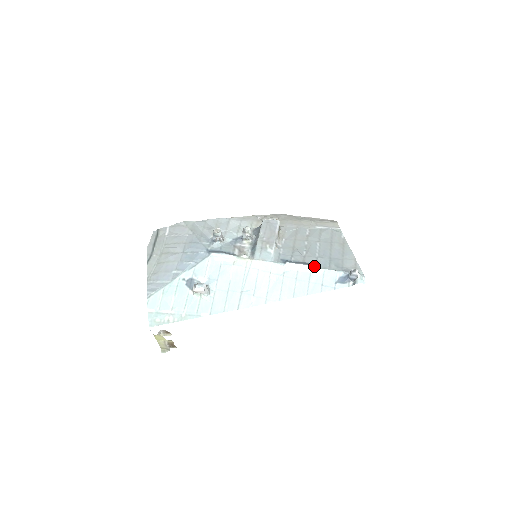
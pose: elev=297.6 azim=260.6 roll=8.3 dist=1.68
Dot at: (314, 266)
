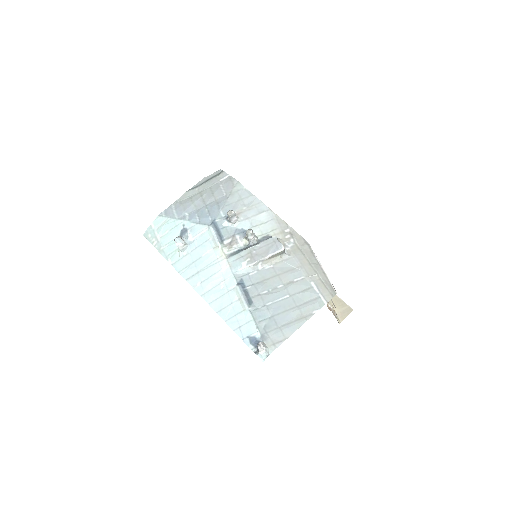
Dot at: (251, 309)
